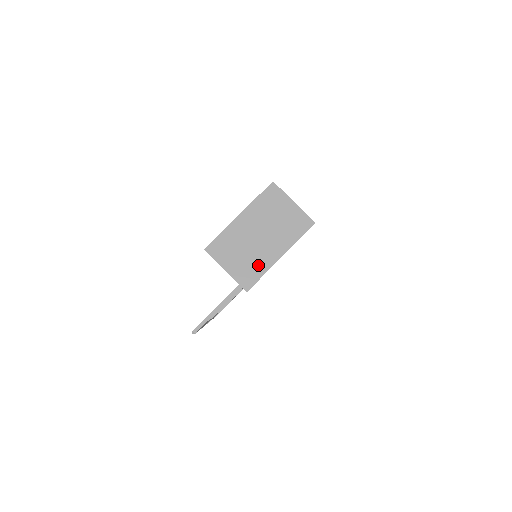
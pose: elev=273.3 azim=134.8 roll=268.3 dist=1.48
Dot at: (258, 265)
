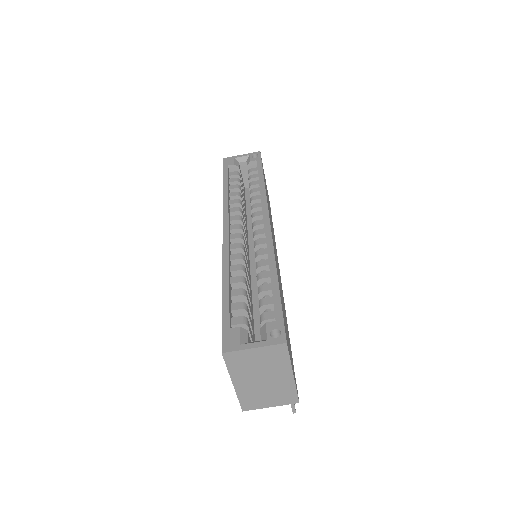
Dot at: (285, 390)
